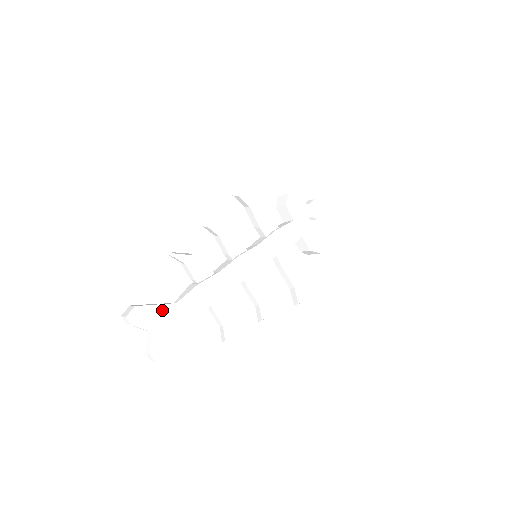
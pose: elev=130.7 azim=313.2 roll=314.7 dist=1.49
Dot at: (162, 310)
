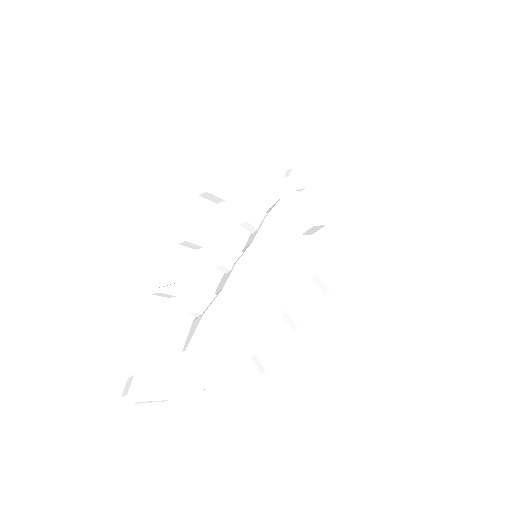
Dot at: (171, 366)
